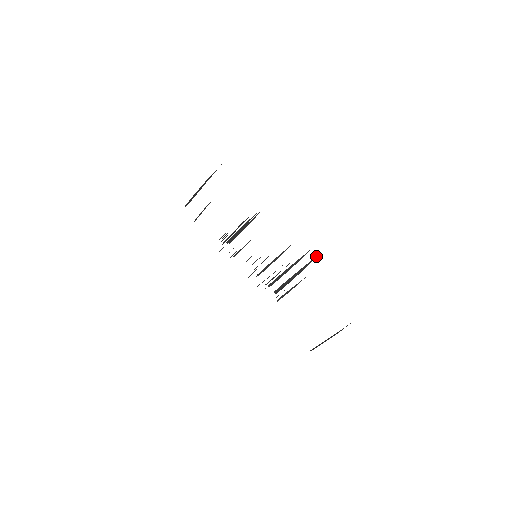
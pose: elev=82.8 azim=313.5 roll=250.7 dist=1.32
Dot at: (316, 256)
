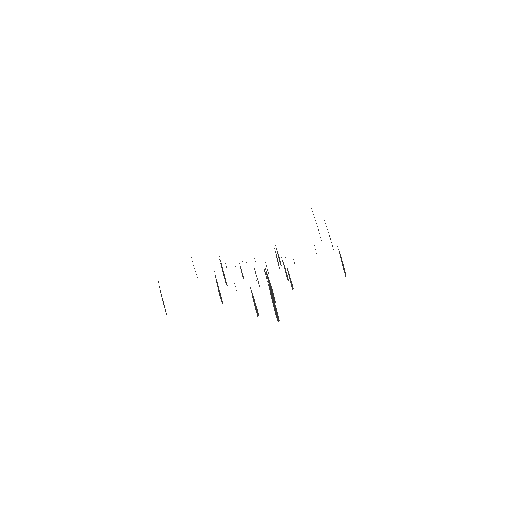
Dot at: (268, 284)
